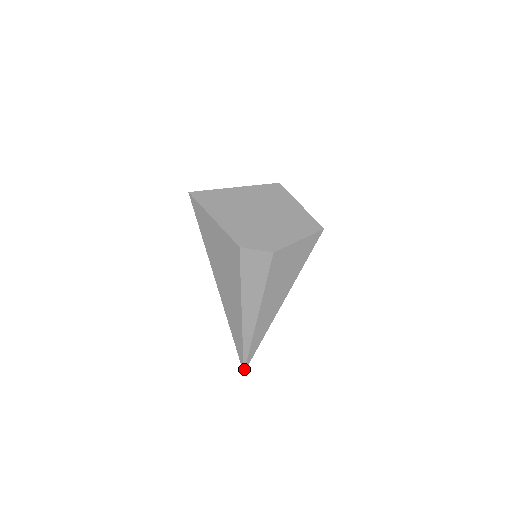
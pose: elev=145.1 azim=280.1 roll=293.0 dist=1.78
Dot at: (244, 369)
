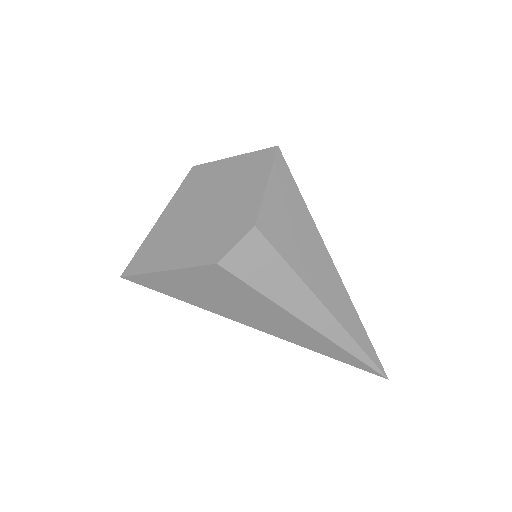
Dot at: (384, 375)
